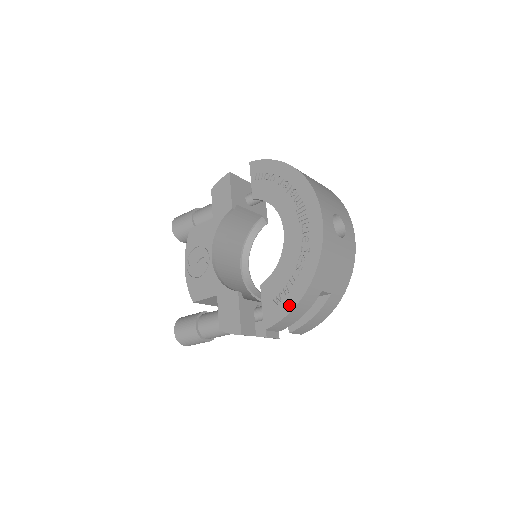
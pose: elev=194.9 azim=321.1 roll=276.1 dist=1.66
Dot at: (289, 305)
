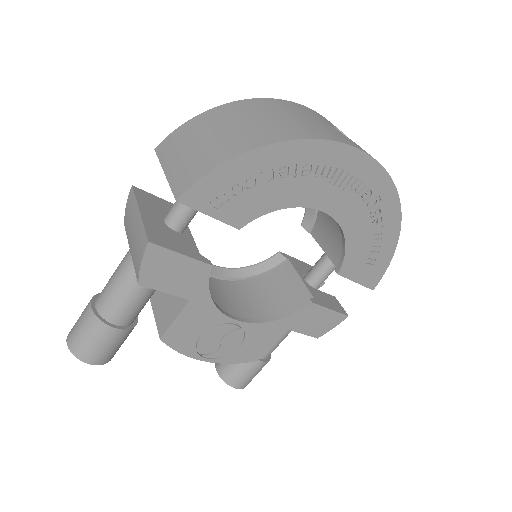
Dot at: (388, 254)
